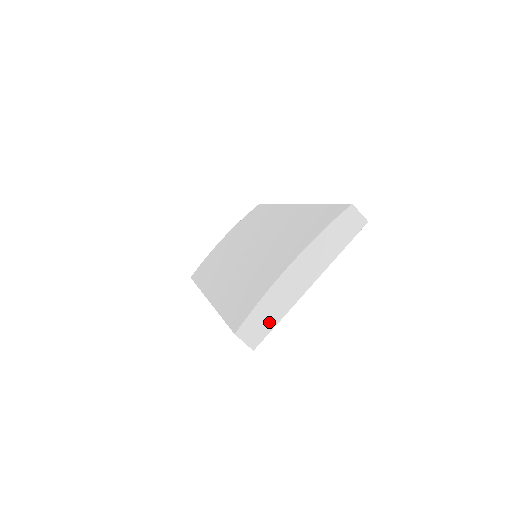
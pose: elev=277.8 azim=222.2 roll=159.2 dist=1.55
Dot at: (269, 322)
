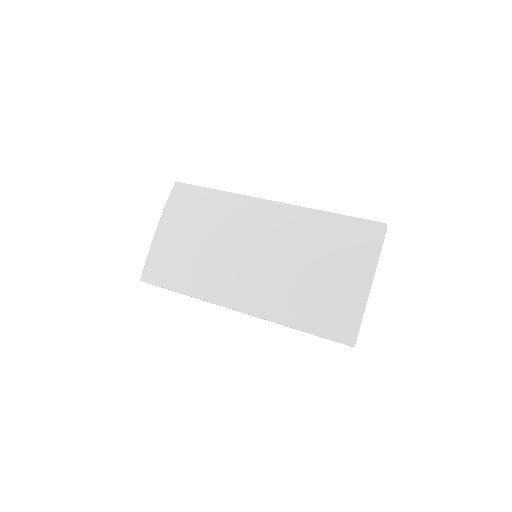
Dot at: (360, 325)
